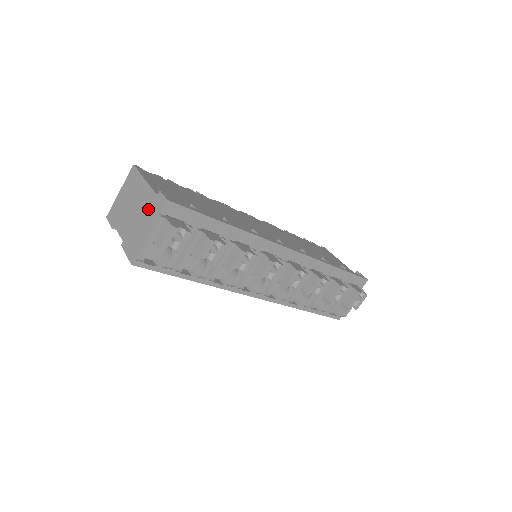
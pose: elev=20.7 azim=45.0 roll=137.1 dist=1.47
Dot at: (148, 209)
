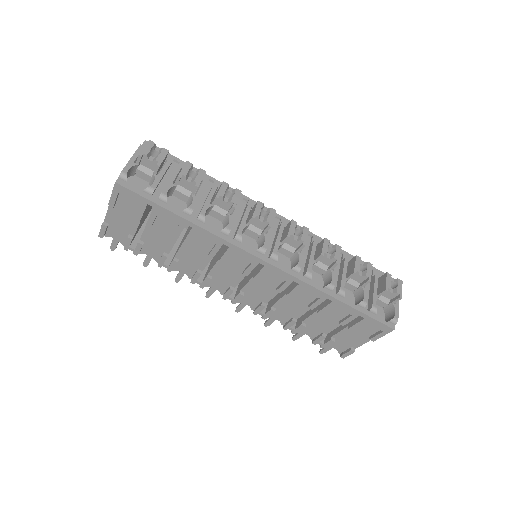
Dot at: occluded
